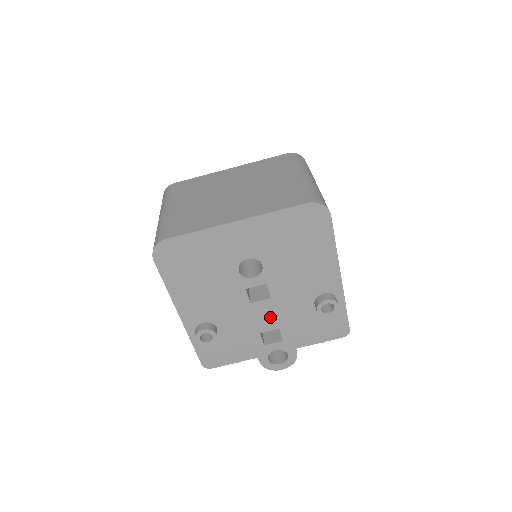
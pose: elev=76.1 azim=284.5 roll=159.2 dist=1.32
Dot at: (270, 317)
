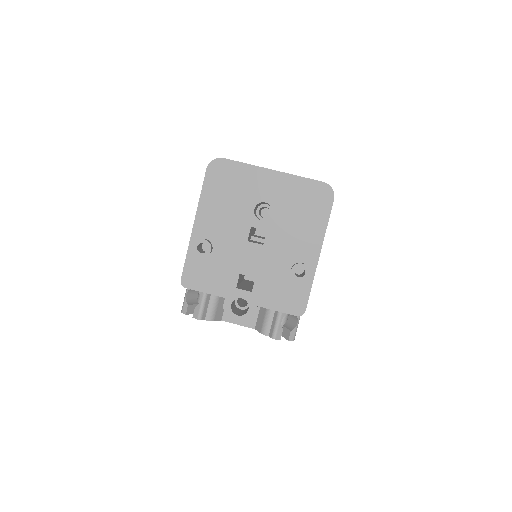
Dot at: (254, 262)
